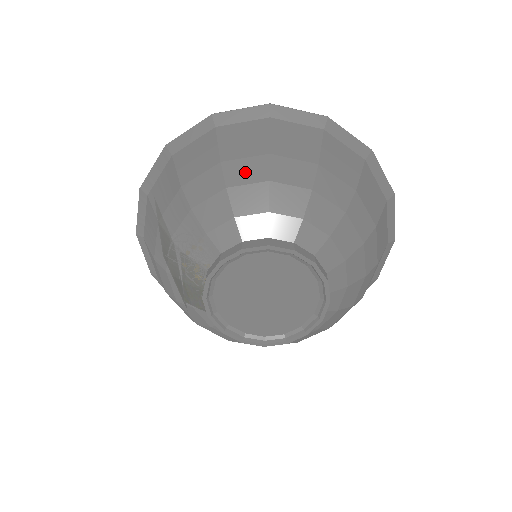
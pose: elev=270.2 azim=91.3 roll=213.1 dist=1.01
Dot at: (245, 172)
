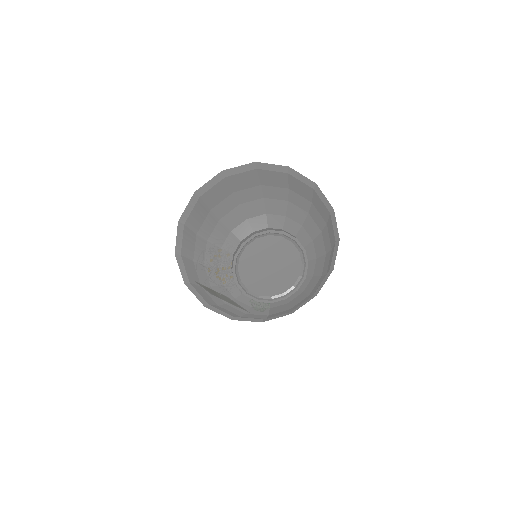
Dot at: (249, 195)
